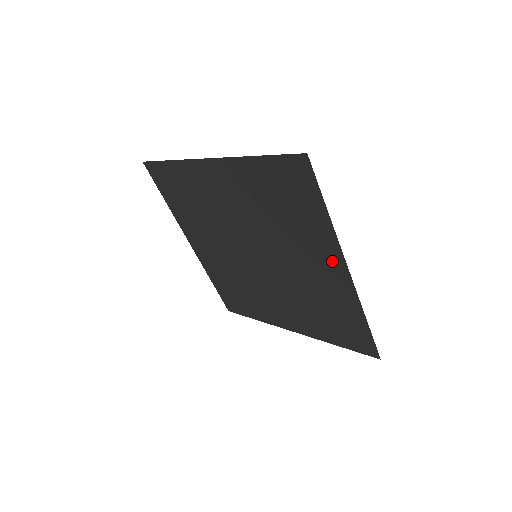
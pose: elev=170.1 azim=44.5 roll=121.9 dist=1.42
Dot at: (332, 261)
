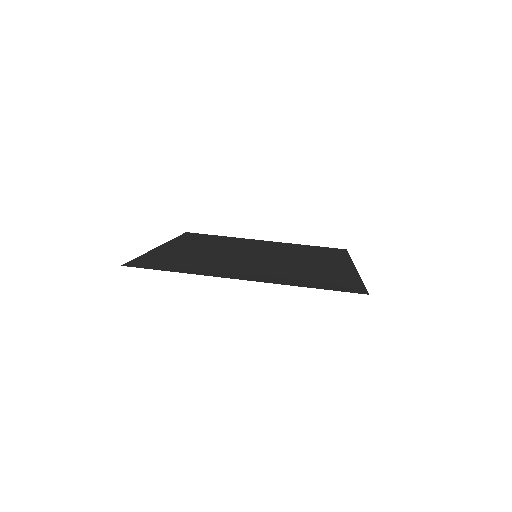
Dot at: (343, 268)
